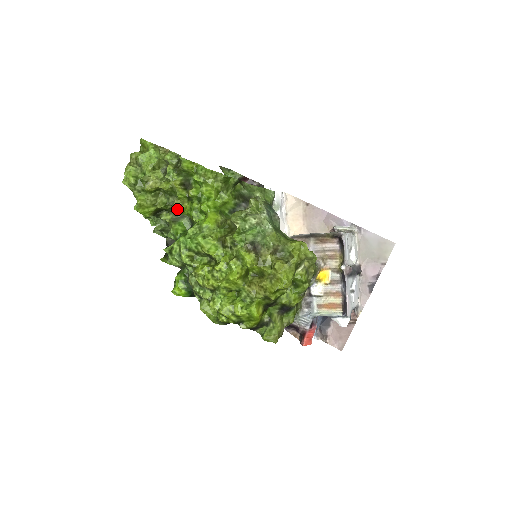
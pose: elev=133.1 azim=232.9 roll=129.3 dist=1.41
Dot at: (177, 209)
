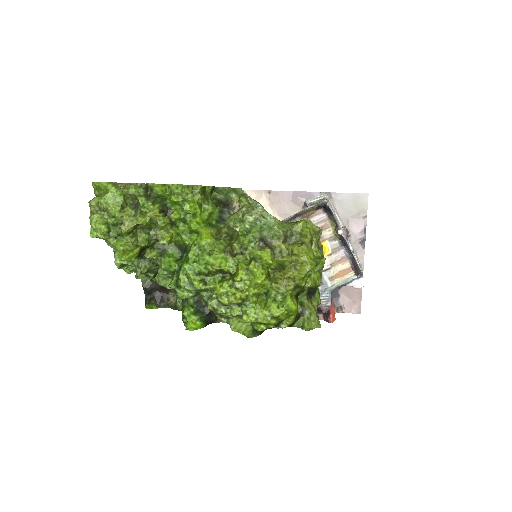
Dot at: (165, 239)
